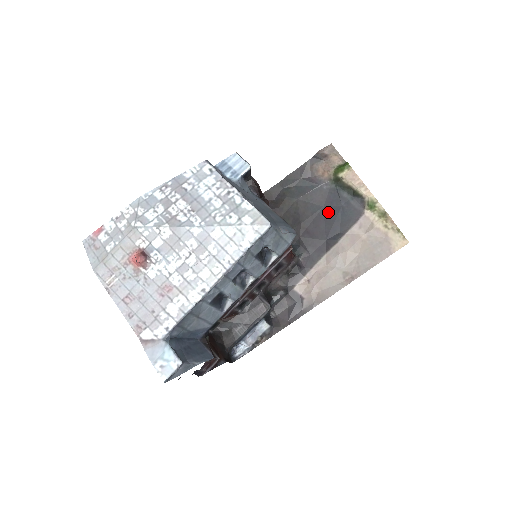
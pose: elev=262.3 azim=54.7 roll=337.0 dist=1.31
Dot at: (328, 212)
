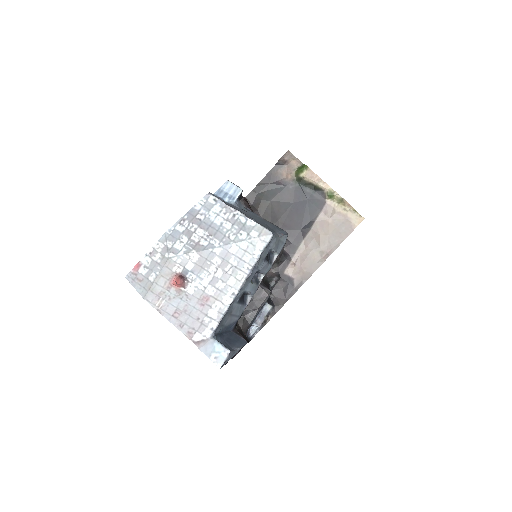
Dot at: (298, 207)
